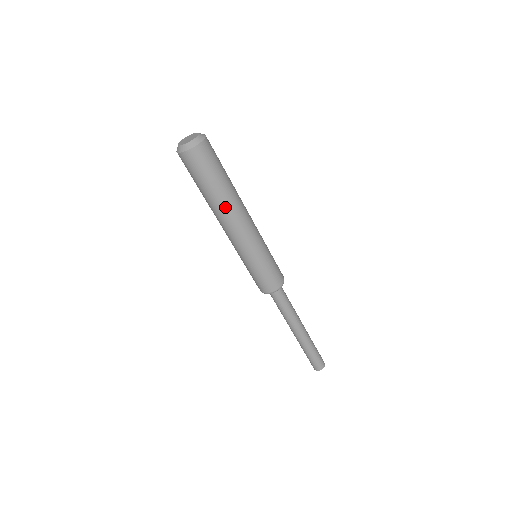
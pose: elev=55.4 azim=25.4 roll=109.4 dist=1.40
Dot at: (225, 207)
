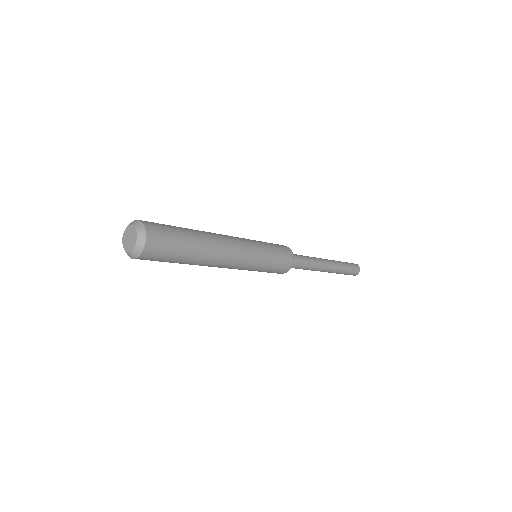
Dot at: (207, 259)
